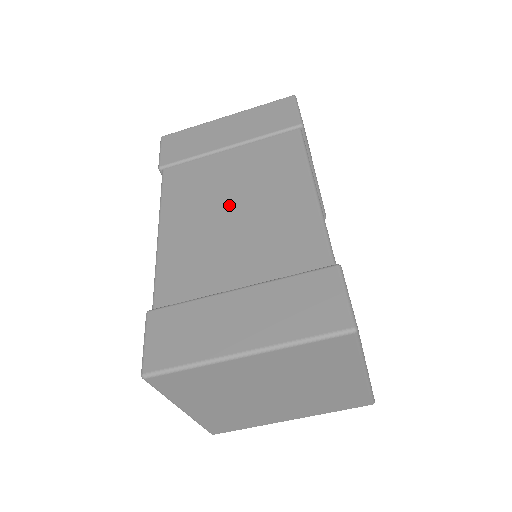
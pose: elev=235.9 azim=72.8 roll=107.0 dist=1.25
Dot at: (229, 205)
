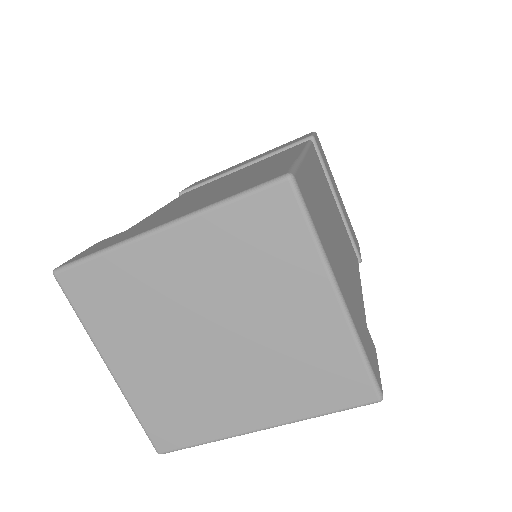
Dot at: (221, 183)
